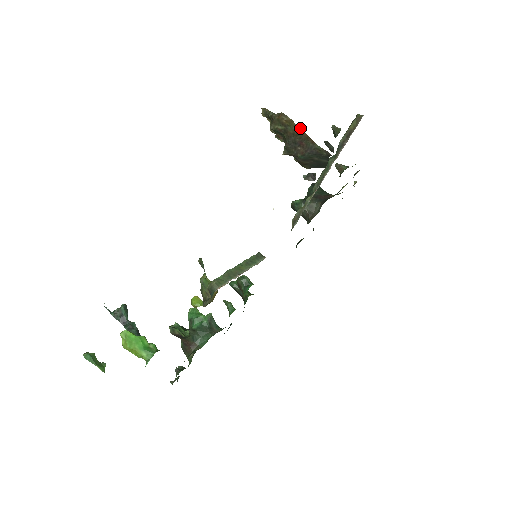
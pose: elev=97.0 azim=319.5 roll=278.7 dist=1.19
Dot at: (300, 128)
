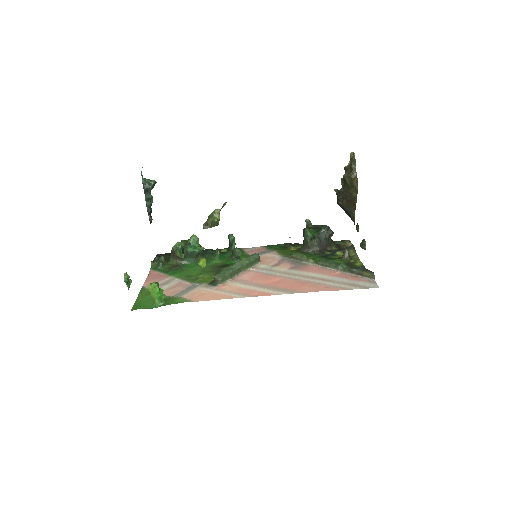
Dot at: occluded
